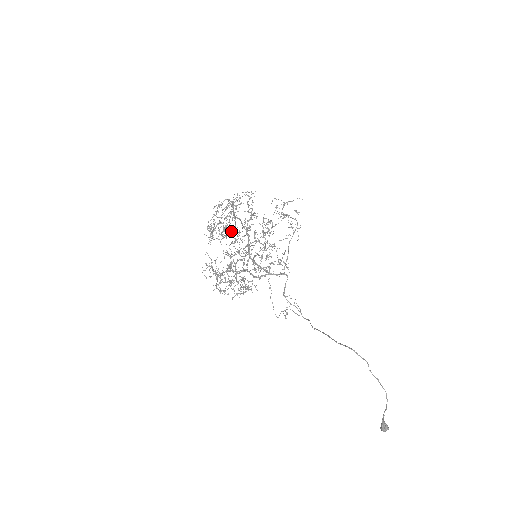
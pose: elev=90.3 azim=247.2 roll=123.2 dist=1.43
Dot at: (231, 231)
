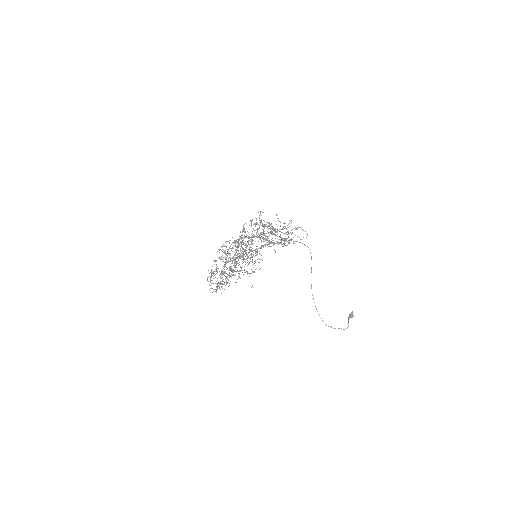
Dot at: occluded
